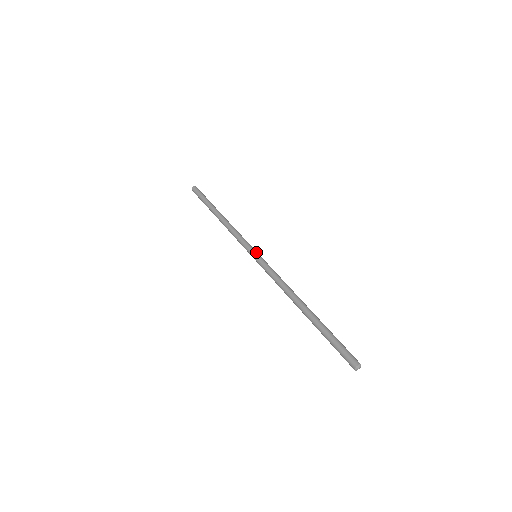
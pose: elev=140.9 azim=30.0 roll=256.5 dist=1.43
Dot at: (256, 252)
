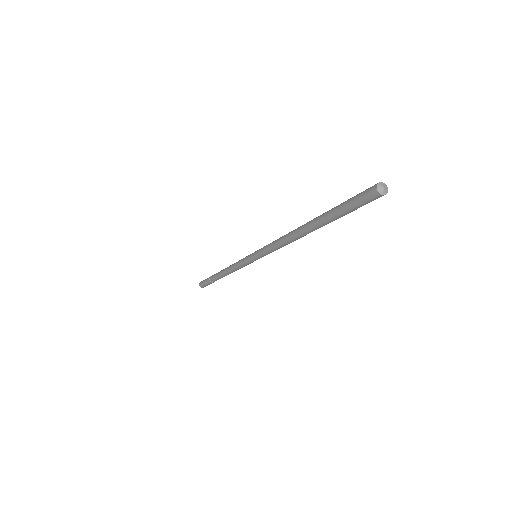
Dot at: (252, 253)
